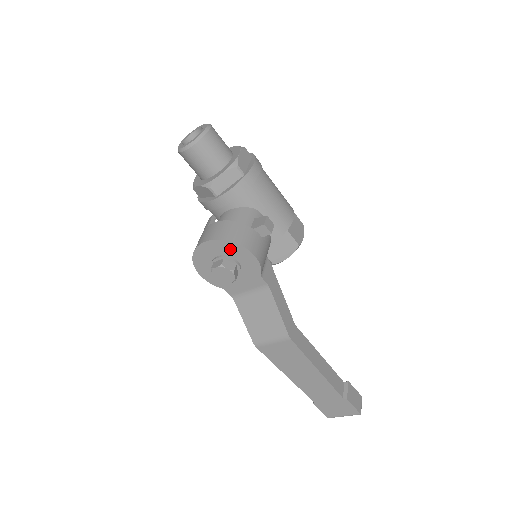
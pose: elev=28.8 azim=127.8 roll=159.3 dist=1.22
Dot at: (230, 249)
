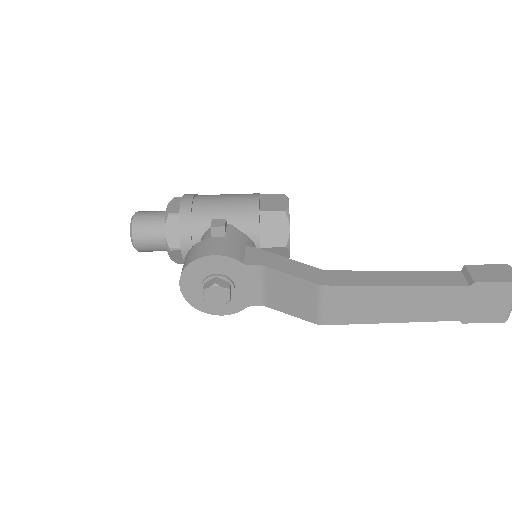
Dot at: (197, 271)
